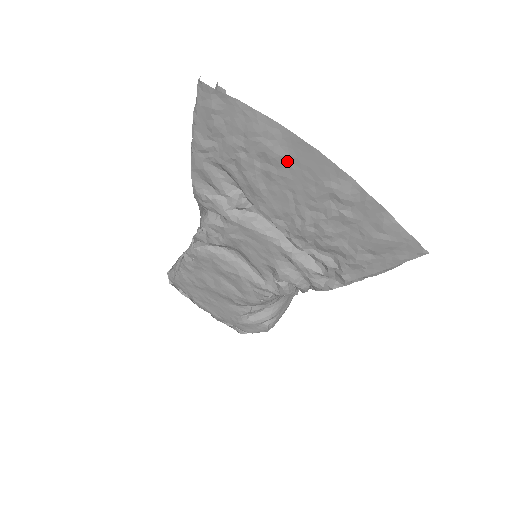
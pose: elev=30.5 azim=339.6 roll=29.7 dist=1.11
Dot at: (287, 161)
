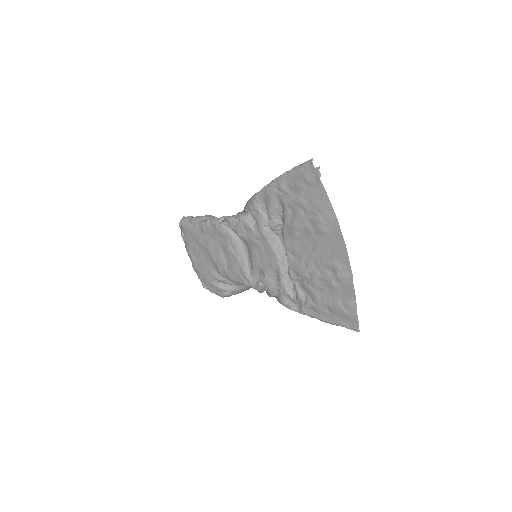
Dot at: (324, 236)
